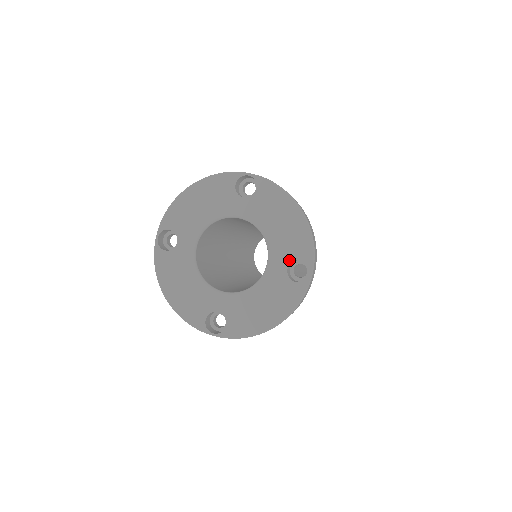
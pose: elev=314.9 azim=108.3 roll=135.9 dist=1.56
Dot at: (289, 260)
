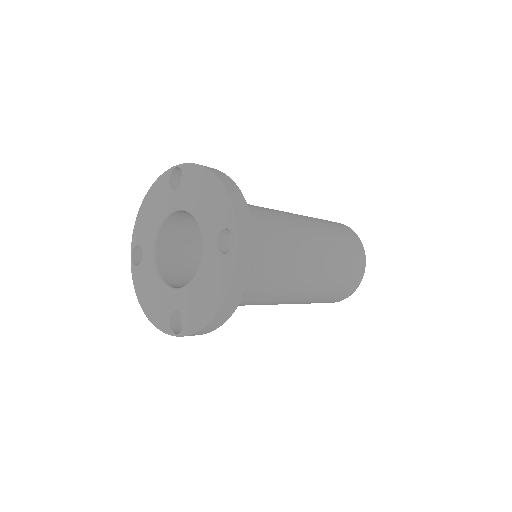
Dot at: (216, 233)
